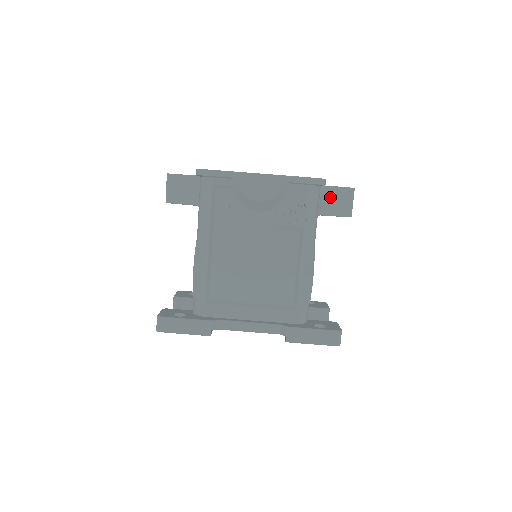
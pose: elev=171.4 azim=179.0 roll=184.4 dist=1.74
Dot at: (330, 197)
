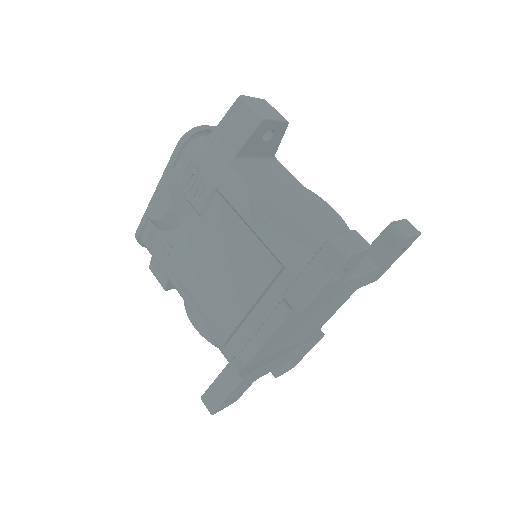
Dot at: (227, 131)
